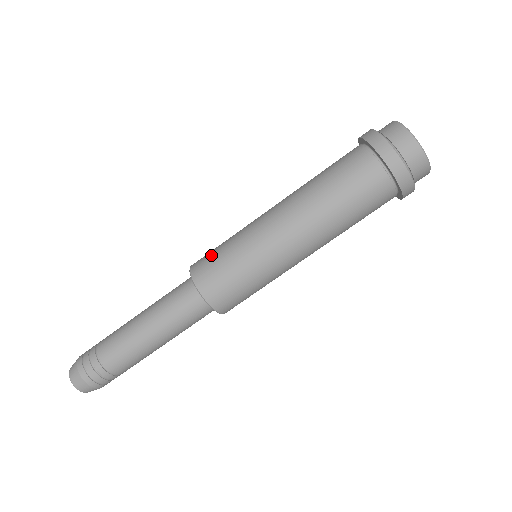
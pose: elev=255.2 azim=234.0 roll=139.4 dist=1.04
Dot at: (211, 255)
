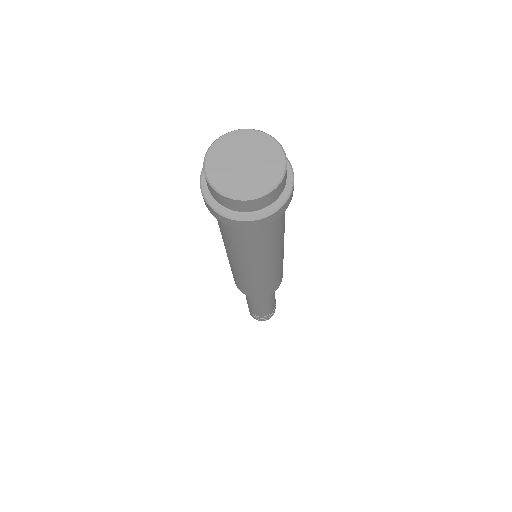
Dot at: (241, 287)
